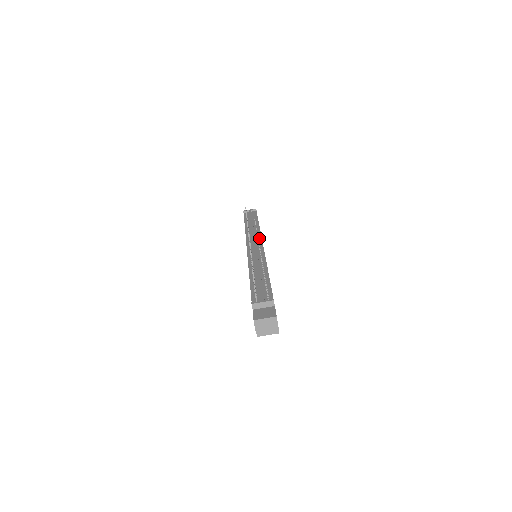
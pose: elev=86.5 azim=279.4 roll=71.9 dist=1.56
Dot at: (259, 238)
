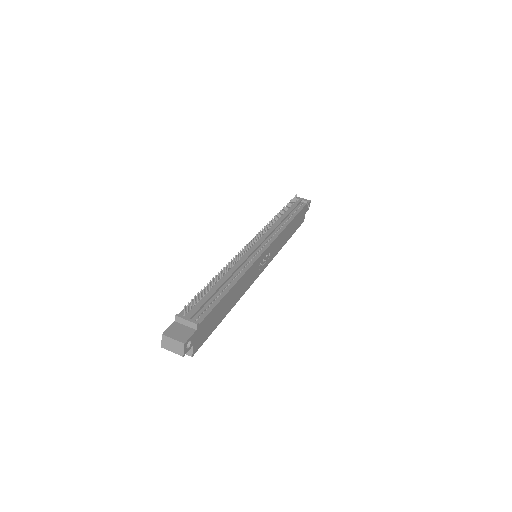
Dot at: (272, 239)
